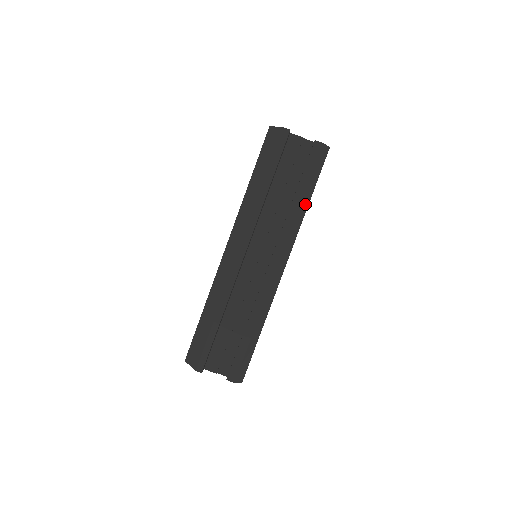
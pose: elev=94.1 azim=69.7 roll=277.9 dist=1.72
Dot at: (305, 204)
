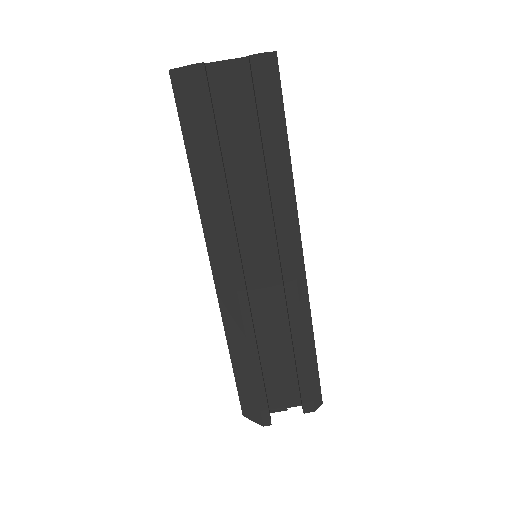
Dot at: (285, 158)
